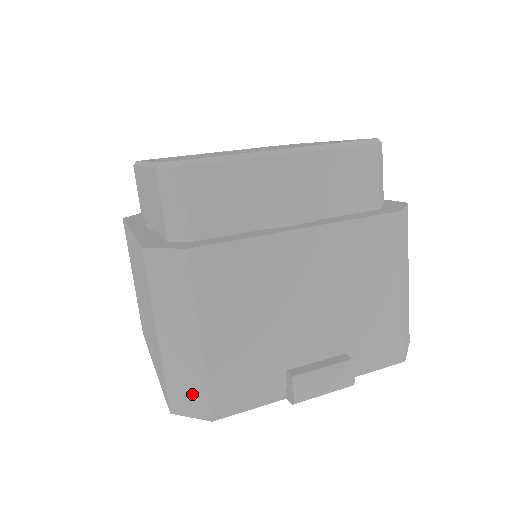
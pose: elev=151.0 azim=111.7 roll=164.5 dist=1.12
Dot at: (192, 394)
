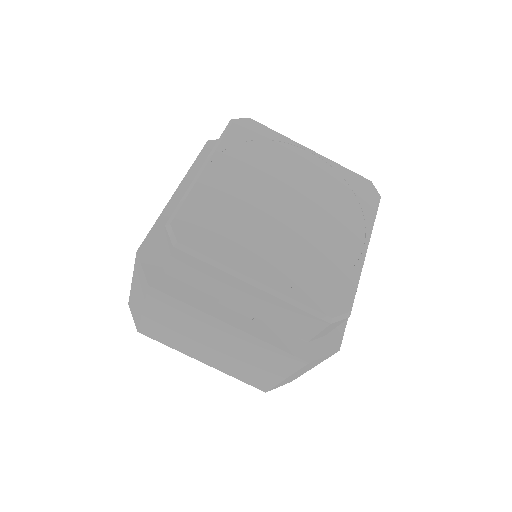
Dot at: occluded
